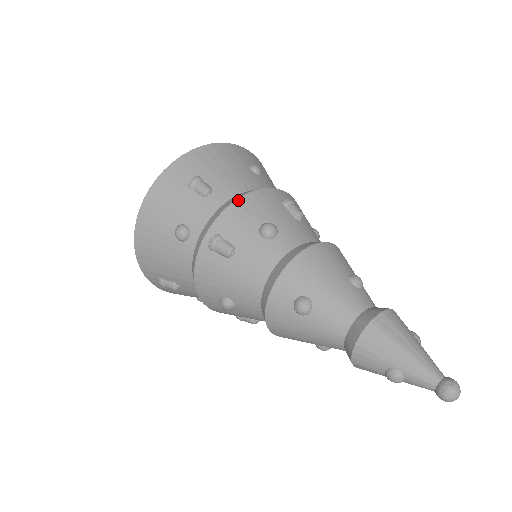
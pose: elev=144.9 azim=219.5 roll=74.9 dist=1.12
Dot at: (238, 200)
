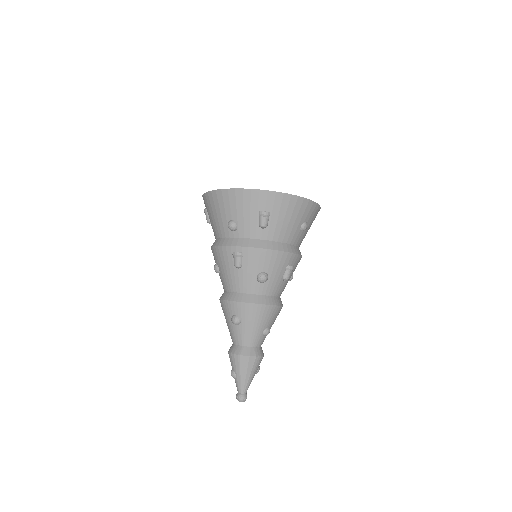
Dot at: (269, 250)
